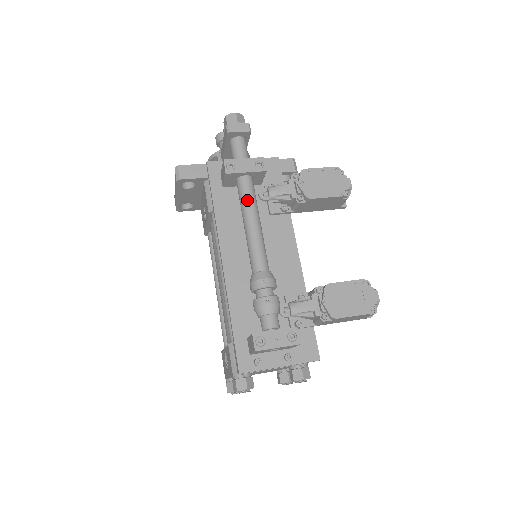
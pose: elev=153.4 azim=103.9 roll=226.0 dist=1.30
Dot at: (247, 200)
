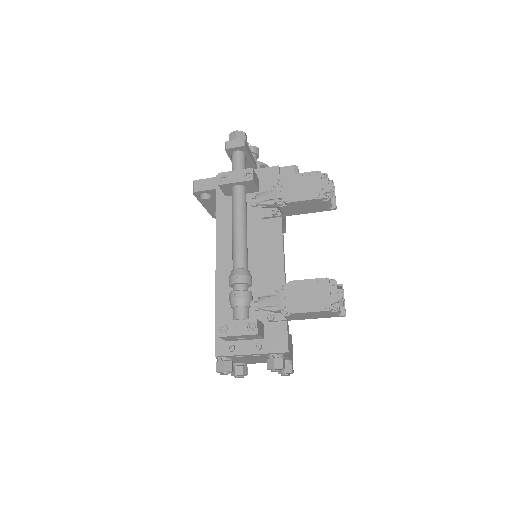
Dot at: (235, 207)
